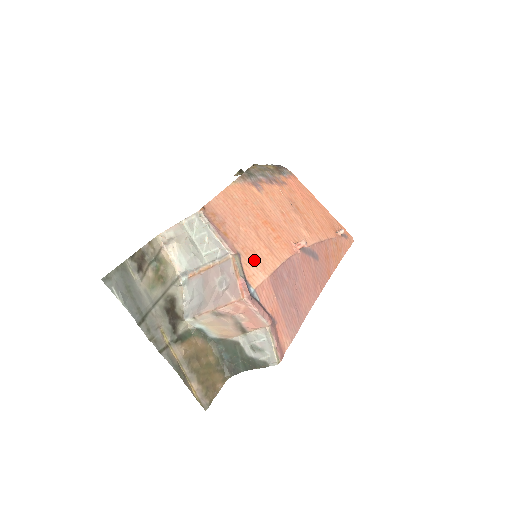
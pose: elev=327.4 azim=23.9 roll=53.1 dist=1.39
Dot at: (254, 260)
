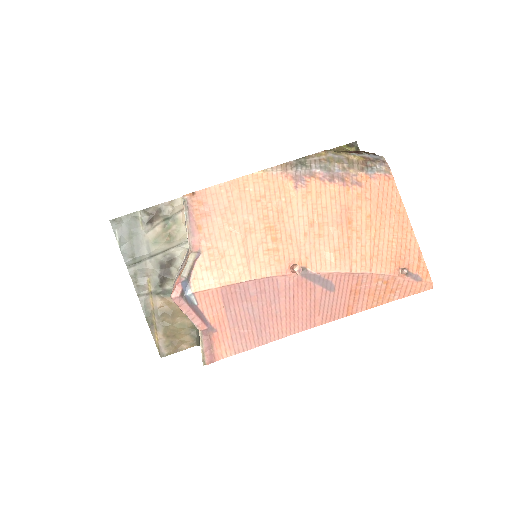
Dot at: (215, 264)
